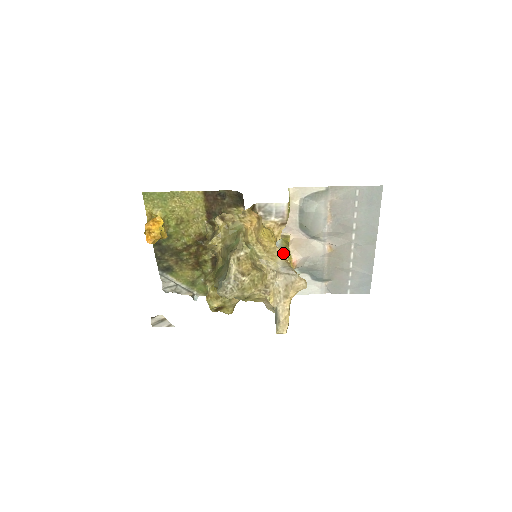
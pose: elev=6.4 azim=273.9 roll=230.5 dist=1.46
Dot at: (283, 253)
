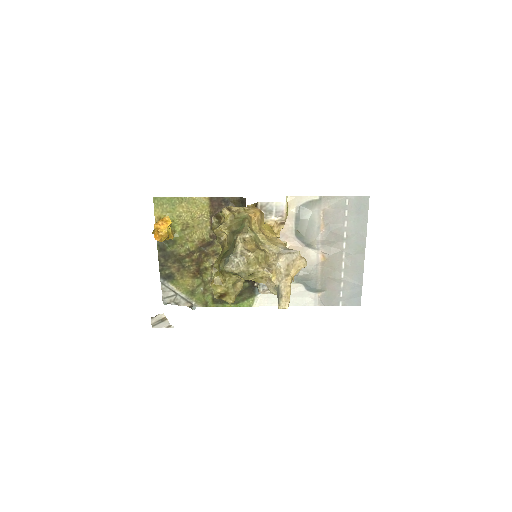
Dot at: occluded
